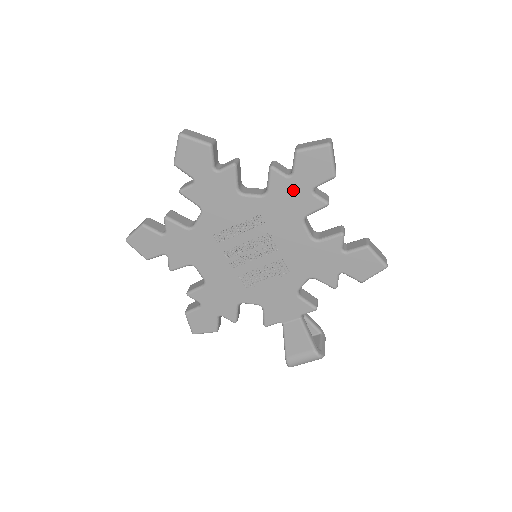
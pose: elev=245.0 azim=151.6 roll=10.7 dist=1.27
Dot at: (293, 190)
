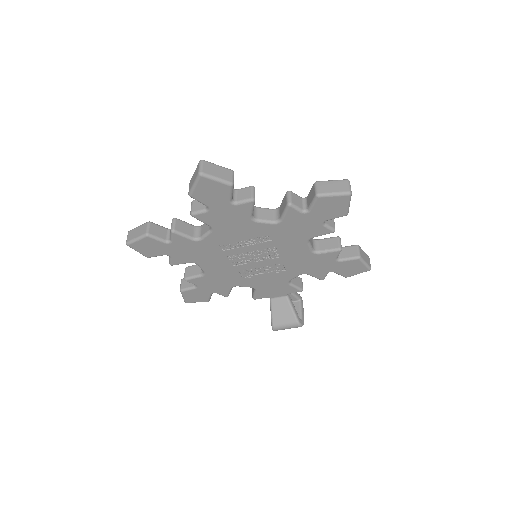
Dot at: (306, 221)
